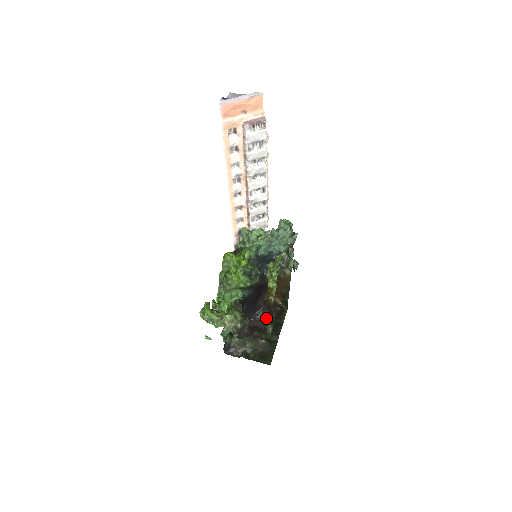
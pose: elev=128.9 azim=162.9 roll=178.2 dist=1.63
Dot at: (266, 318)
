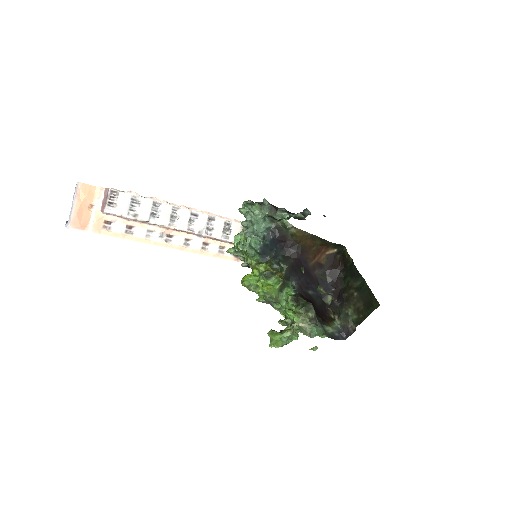
Dot at: (339, 275)
